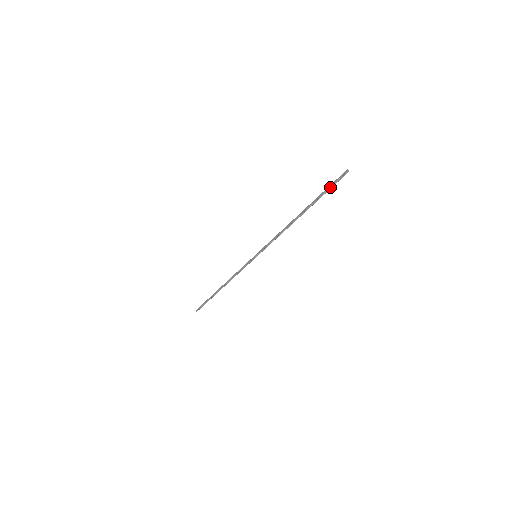
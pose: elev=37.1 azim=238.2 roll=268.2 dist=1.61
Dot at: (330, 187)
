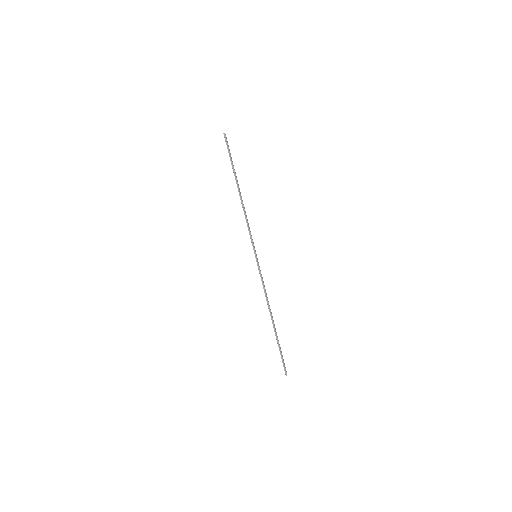
Dot at: (229, 153)
